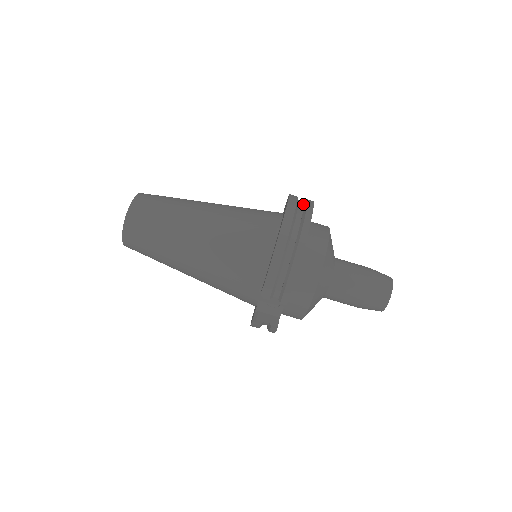
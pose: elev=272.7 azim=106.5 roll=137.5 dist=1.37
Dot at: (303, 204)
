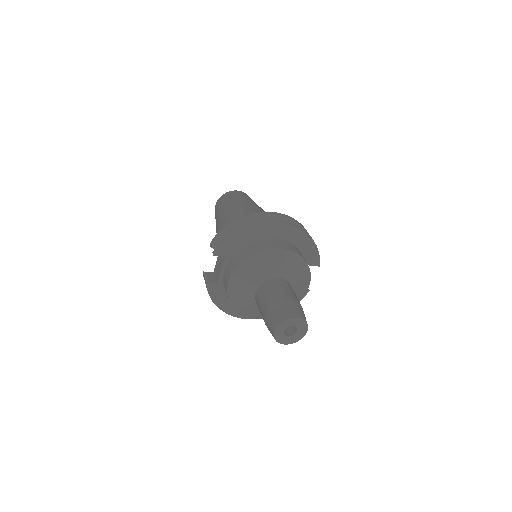
Dot at: occluded
